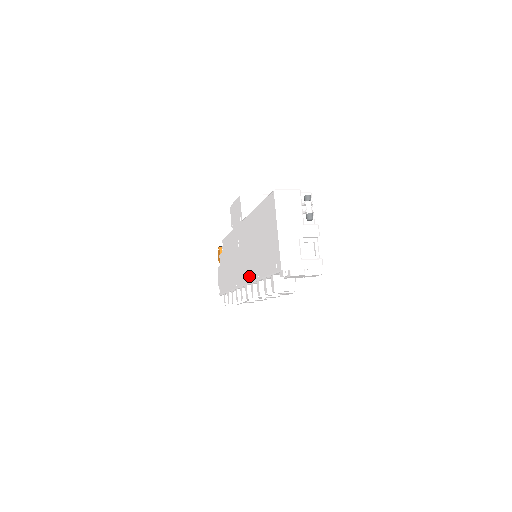
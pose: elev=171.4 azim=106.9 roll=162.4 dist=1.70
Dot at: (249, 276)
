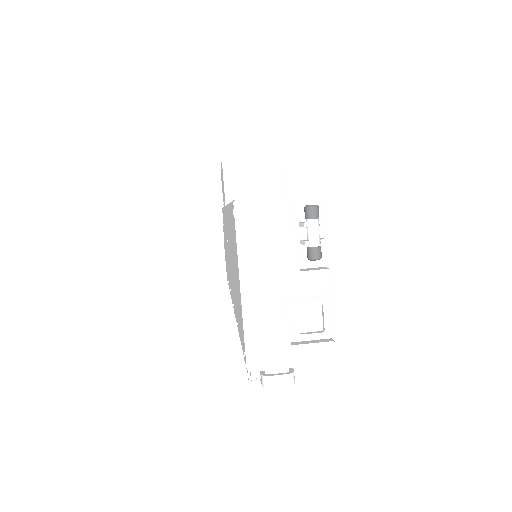
Dot at: occluded
